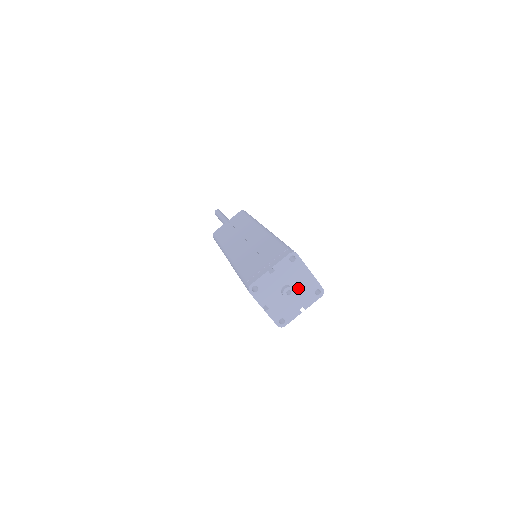
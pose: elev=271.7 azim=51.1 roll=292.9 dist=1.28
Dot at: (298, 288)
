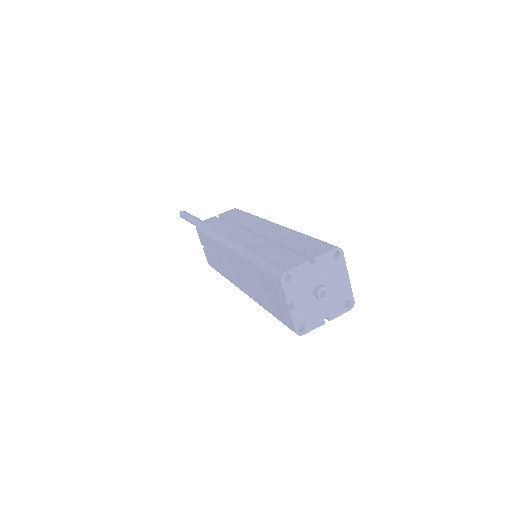
Dot at: (331, 292)
